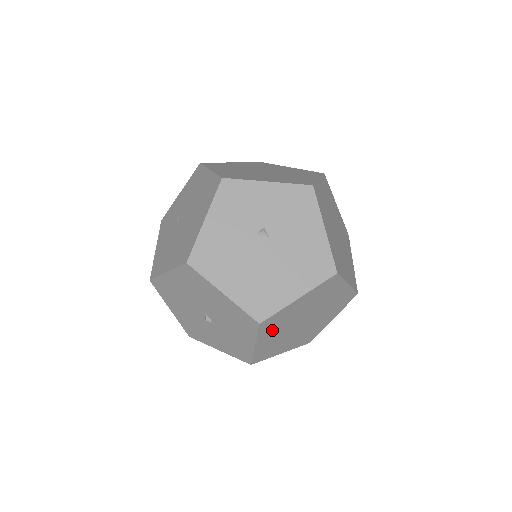
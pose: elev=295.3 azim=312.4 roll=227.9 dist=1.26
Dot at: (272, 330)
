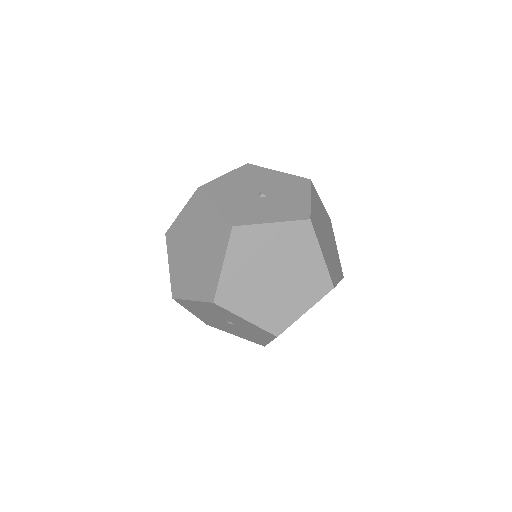
Dot at: (315, 203)
